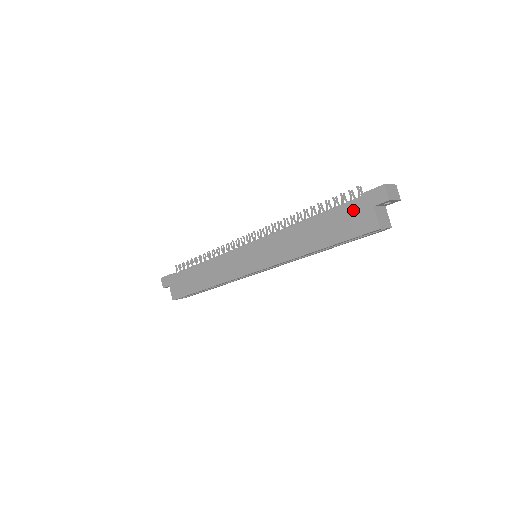
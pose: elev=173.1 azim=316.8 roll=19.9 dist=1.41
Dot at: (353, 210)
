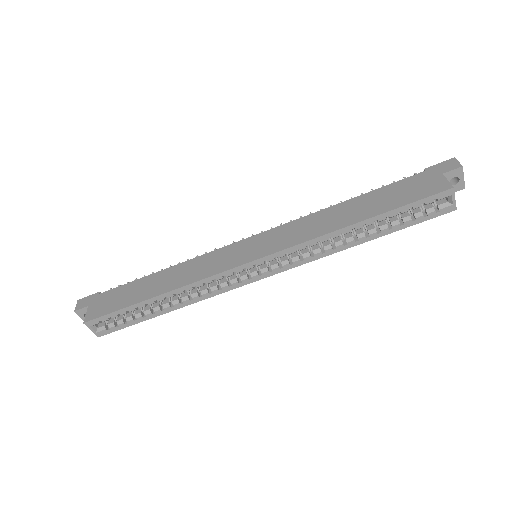
Dot at: (415, 181)
